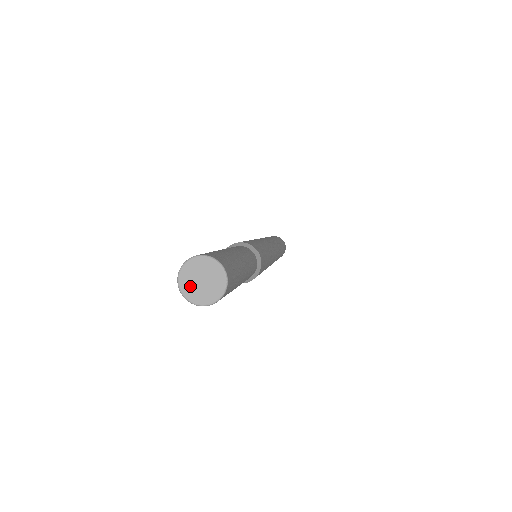
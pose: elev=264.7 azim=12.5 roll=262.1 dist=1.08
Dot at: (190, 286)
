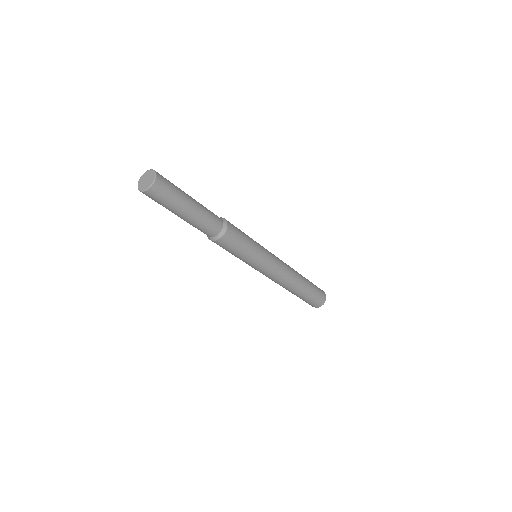
Dot at: (142, 185)
